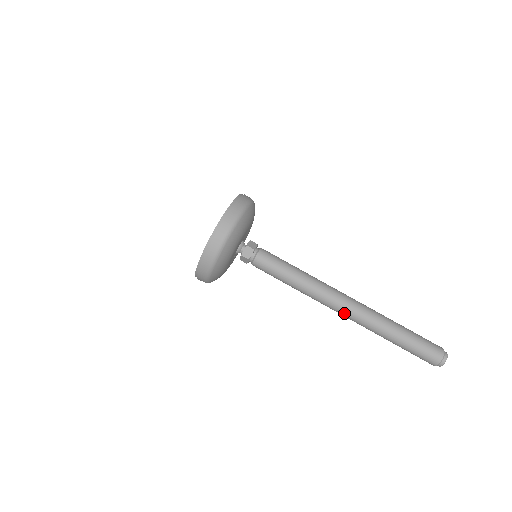
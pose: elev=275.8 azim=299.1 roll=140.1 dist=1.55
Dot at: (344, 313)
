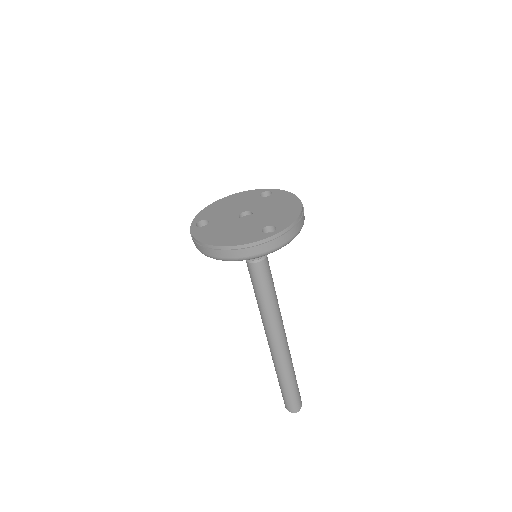
Dot at: (277, 346)
